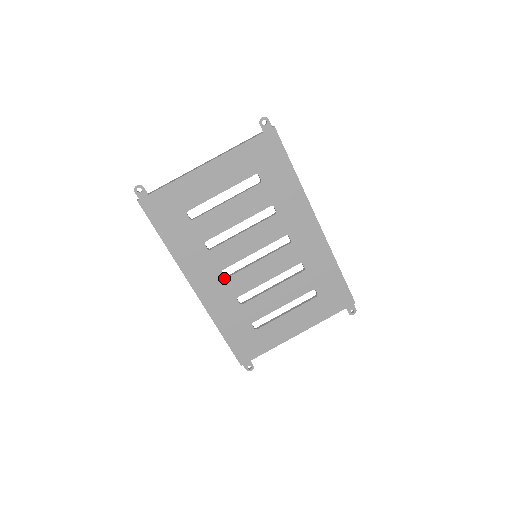
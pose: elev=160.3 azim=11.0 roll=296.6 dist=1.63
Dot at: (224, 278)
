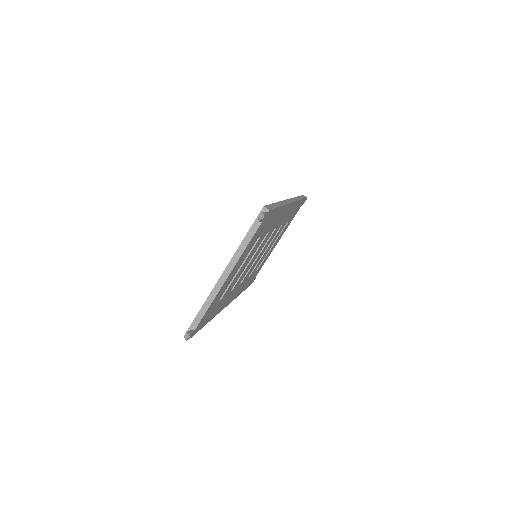
Dot at: occluded
